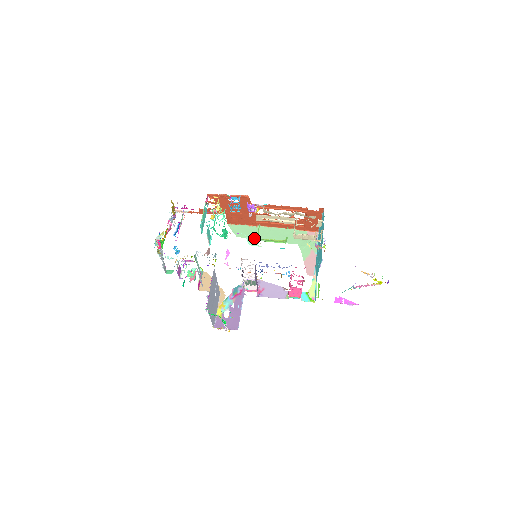
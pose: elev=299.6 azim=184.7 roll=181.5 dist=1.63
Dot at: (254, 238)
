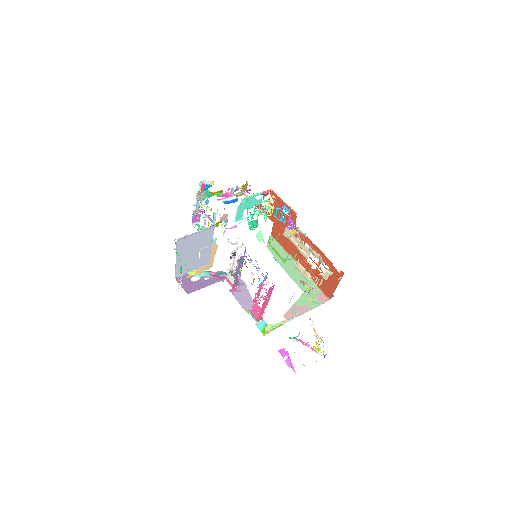
Dot at: (277, 259)
